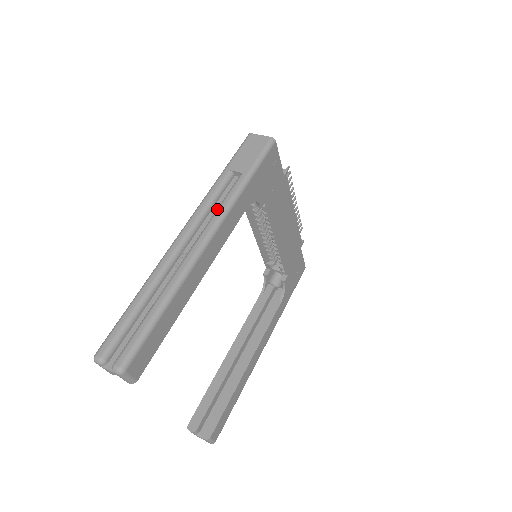
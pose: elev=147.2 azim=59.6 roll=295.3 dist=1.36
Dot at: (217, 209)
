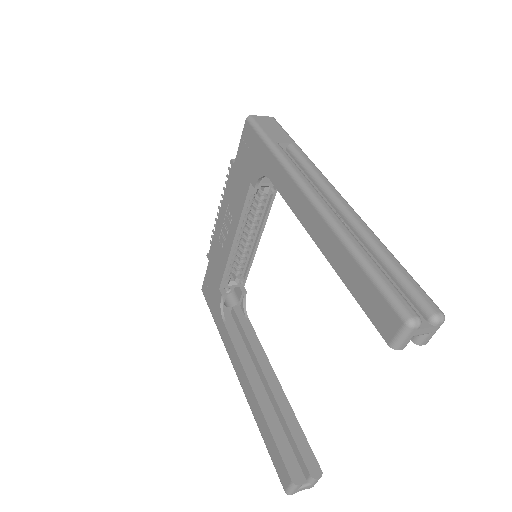
Dot at: (313, 171)
